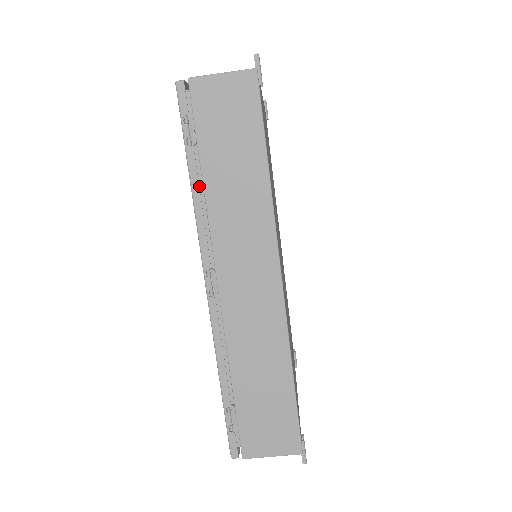
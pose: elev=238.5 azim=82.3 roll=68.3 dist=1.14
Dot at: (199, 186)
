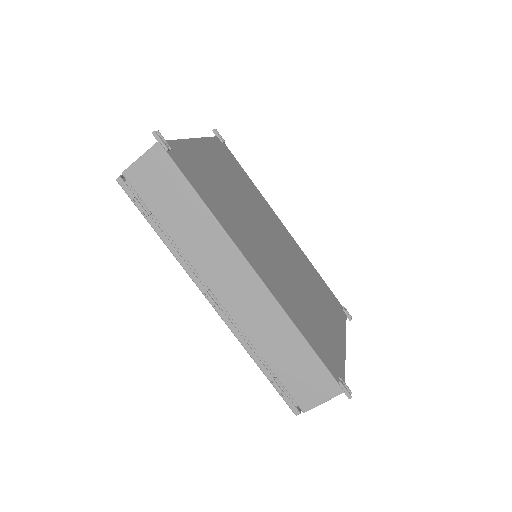
Dot at: (170, 238)
